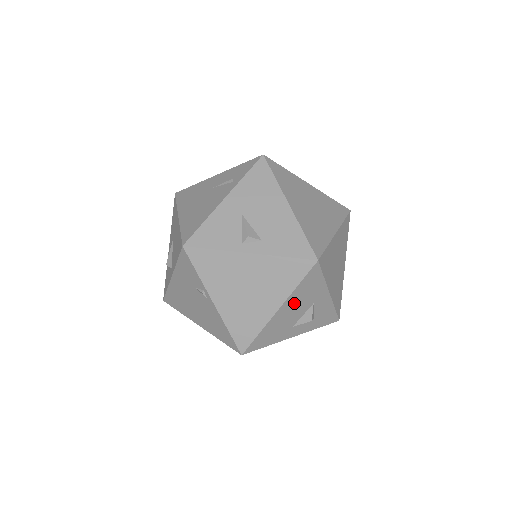
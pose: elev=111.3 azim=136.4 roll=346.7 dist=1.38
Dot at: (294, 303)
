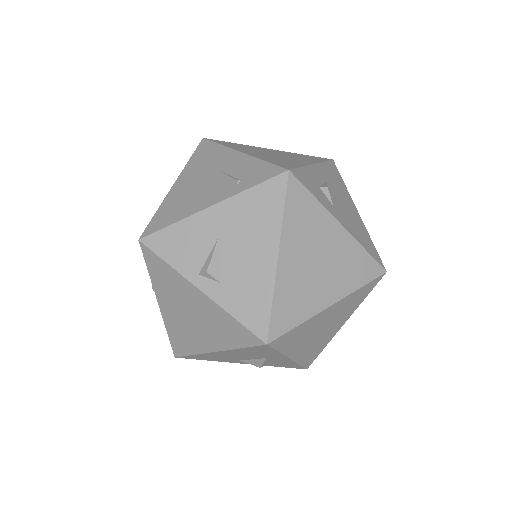
Dot at: (238, 353)
